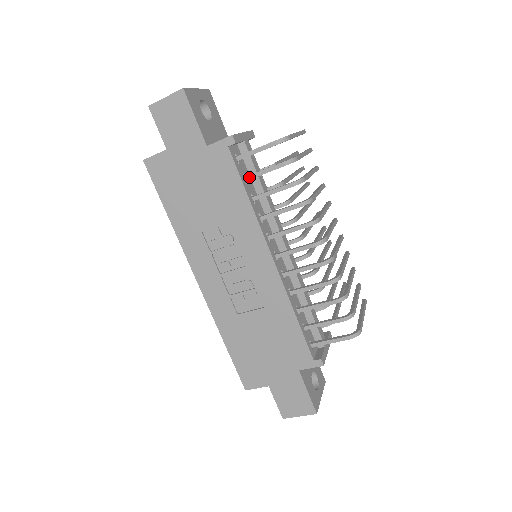
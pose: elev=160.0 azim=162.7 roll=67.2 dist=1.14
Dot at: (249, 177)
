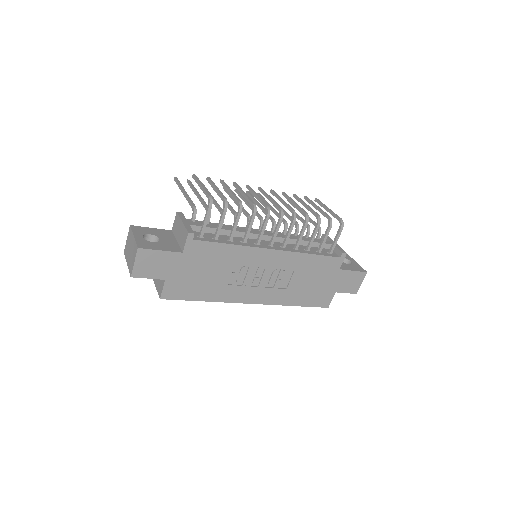
Dot at: (217, 236)
